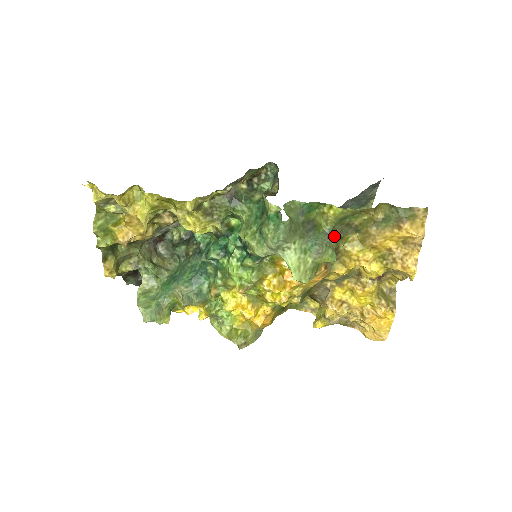
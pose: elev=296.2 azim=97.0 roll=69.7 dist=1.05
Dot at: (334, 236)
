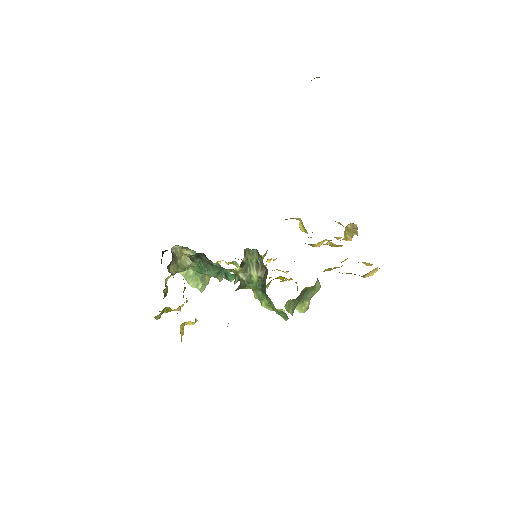
Dot at: occluded
